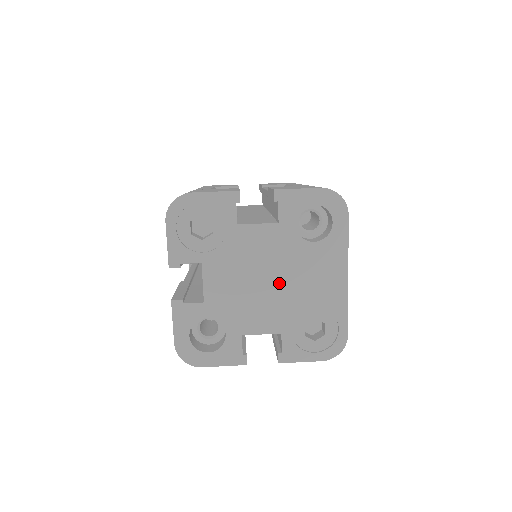
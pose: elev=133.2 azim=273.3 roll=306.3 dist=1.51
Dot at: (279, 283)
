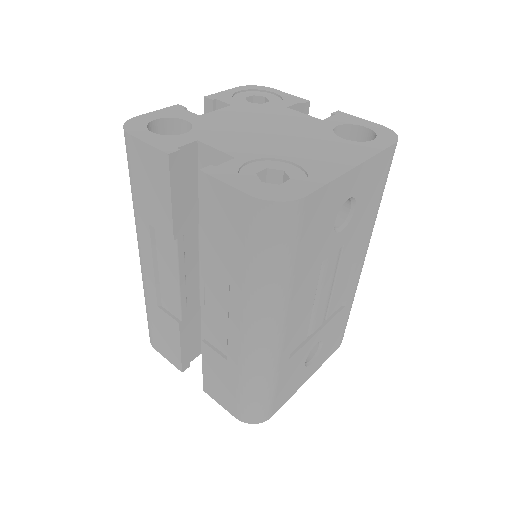
Dot at: (279, 138)
